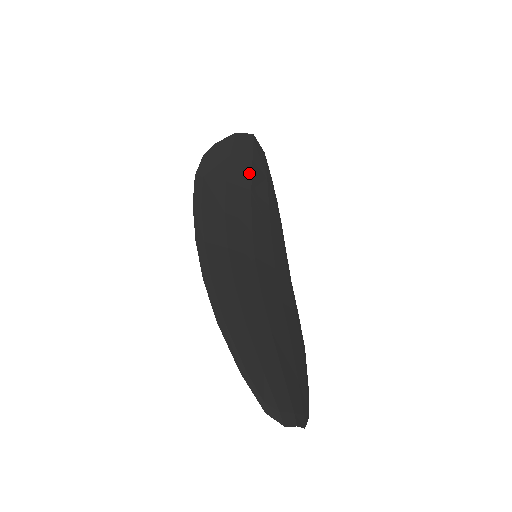
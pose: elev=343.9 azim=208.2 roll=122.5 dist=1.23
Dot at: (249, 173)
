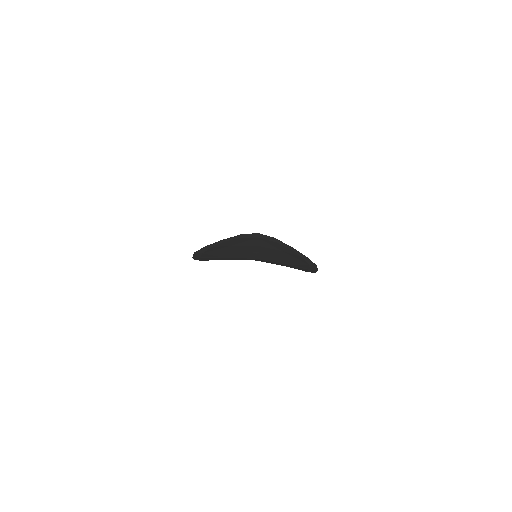
Dot at: occluded
